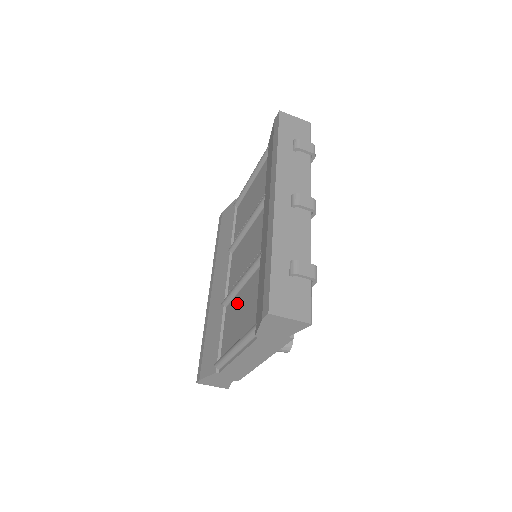
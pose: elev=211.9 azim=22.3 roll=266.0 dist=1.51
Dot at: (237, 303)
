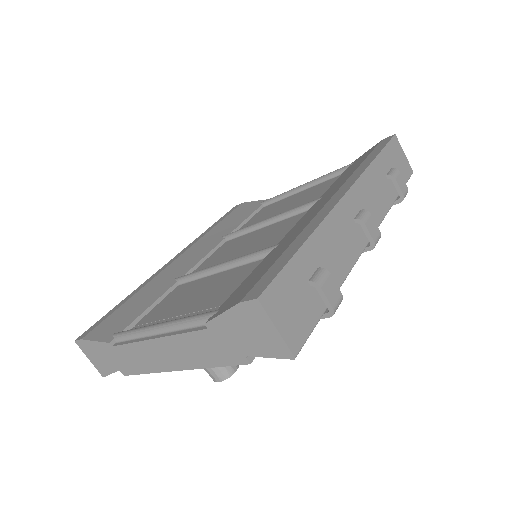
Dot at: (199, 285)
